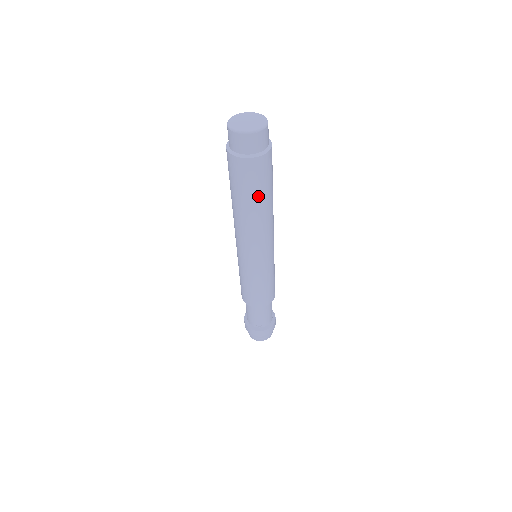
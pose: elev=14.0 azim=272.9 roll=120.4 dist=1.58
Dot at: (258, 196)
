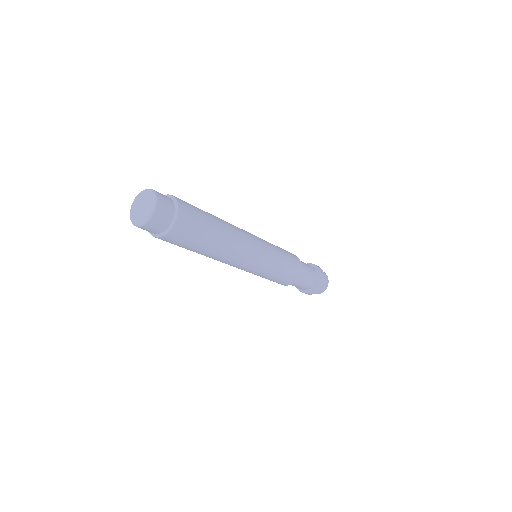
Dot at: (190, 250)
